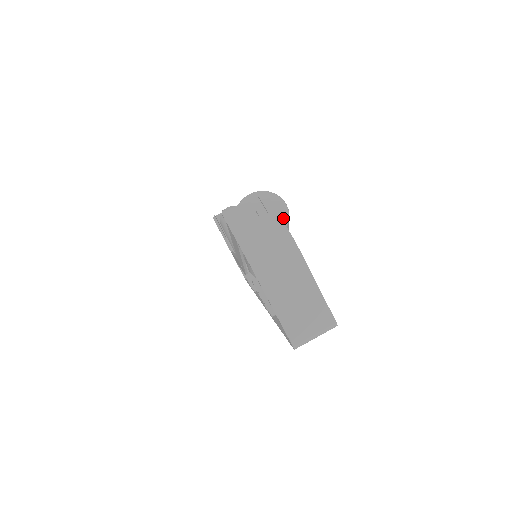
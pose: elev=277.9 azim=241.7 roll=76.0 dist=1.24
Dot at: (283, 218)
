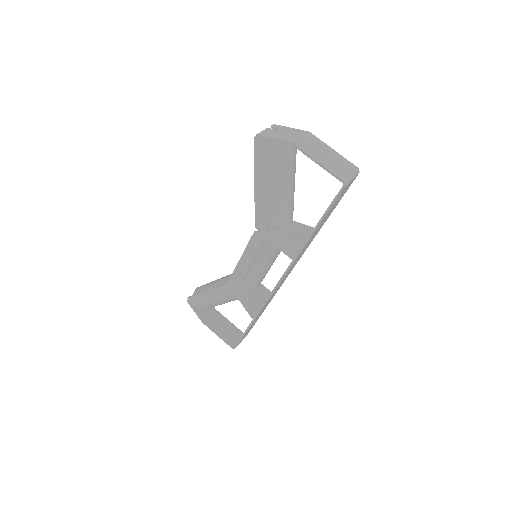
Dot at: occluded
